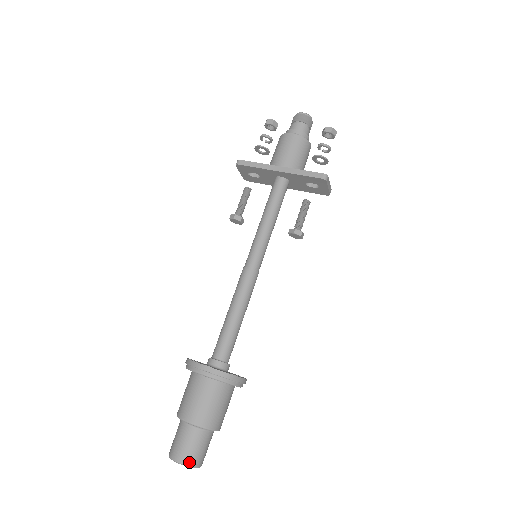
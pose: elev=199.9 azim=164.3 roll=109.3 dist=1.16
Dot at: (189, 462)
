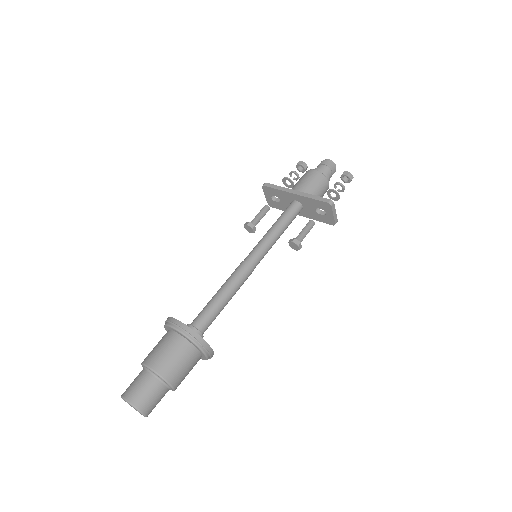
Dot at: (136, 403)
